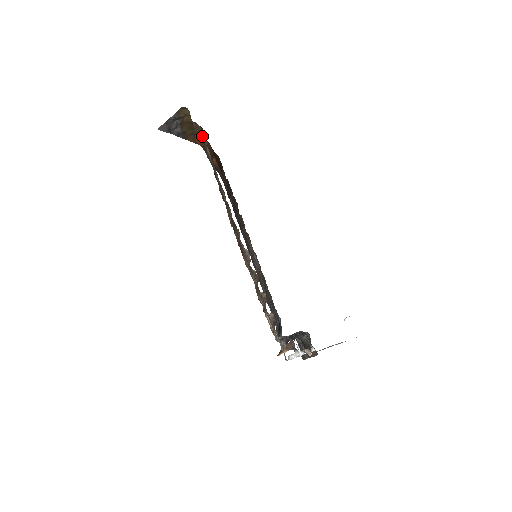
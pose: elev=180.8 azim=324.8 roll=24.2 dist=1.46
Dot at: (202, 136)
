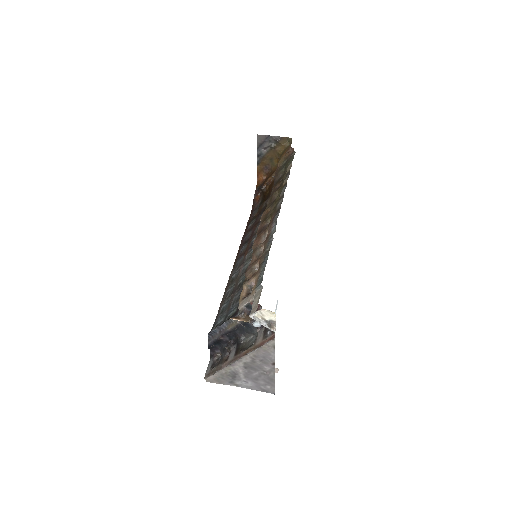
Dot at: (289, 159)
